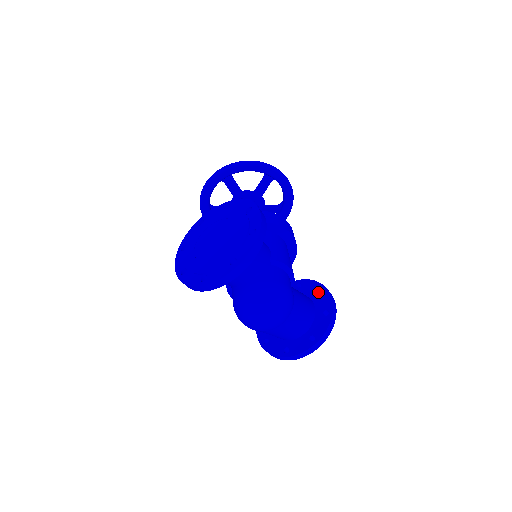
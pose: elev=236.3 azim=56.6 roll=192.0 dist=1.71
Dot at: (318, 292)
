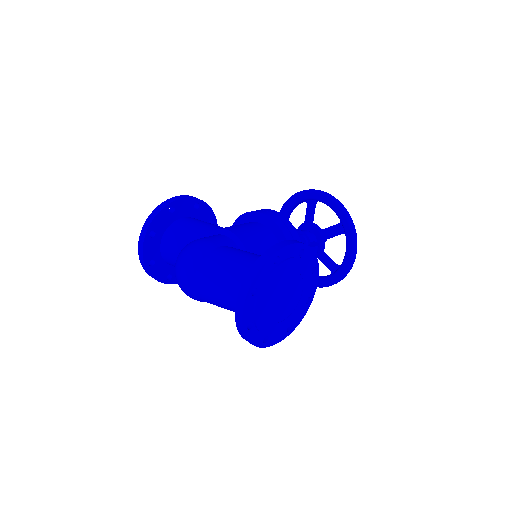
Dot at: occluded
